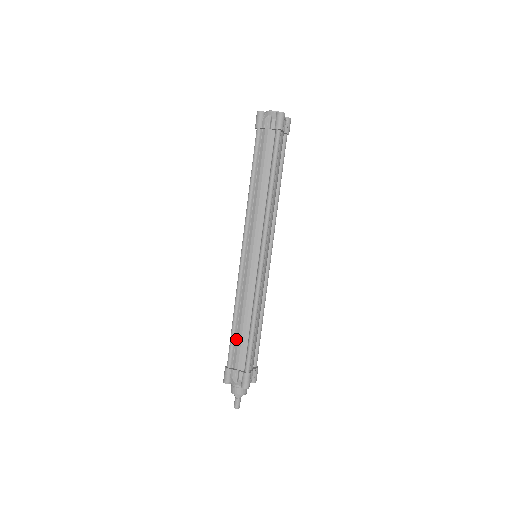
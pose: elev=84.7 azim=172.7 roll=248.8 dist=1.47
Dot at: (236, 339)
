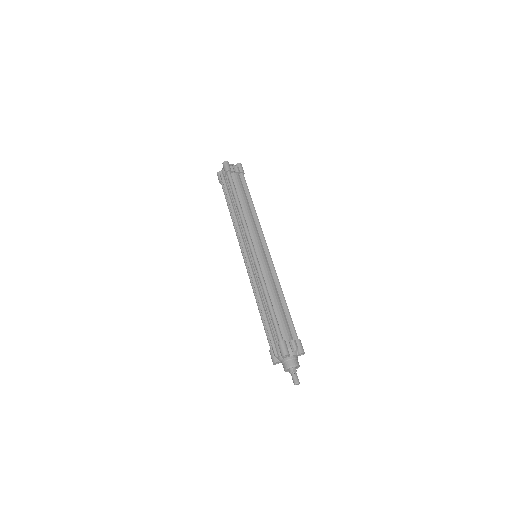
Dot at: (276, 316)
